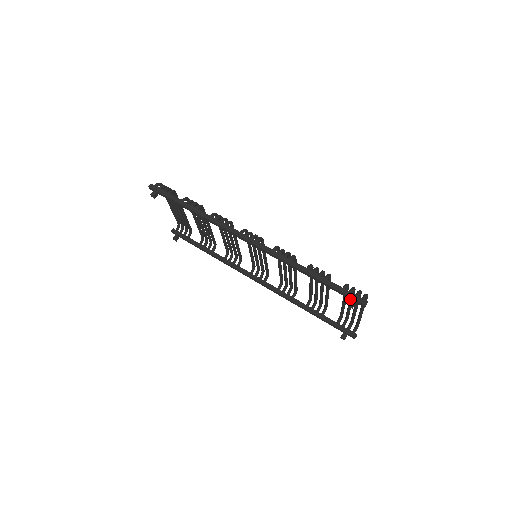
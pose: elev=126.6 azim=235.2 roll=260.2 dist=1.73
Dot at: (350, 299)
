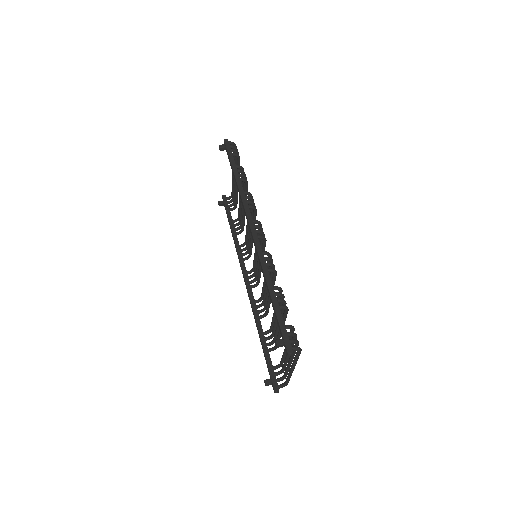
Dot at: (282, 339)
